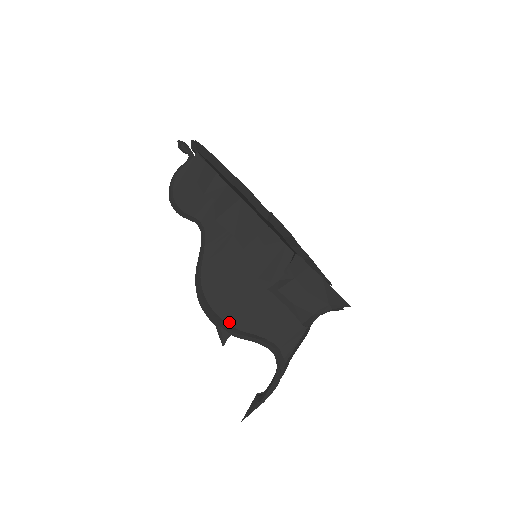
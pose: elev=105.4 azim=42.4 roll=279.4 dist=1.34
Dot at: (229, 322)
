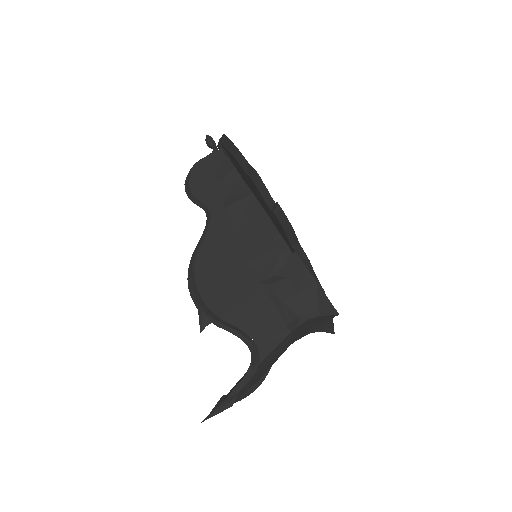
Dot at: (213, 309)
